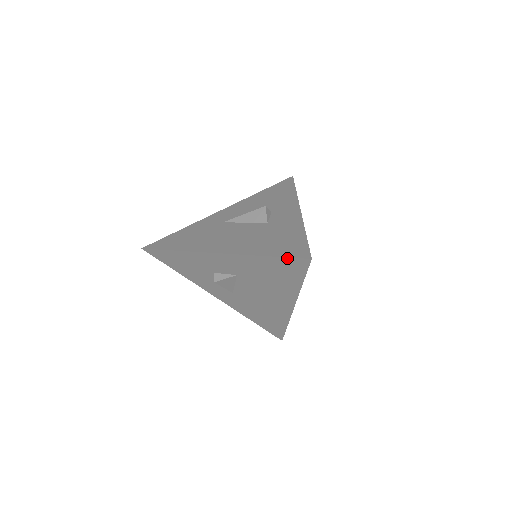
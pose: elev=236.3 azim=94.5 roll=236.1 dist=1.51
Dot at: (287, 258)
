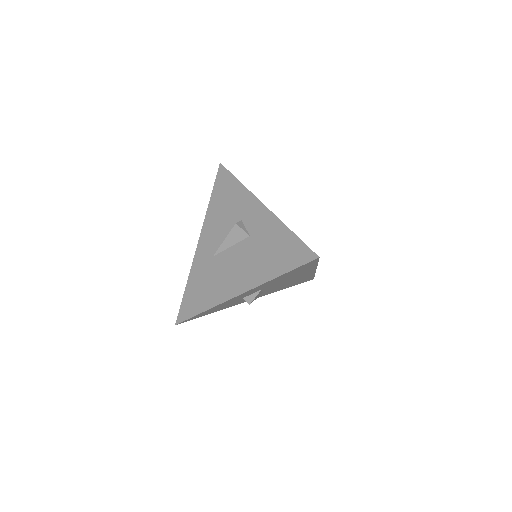
Dot at: (299, 267)
